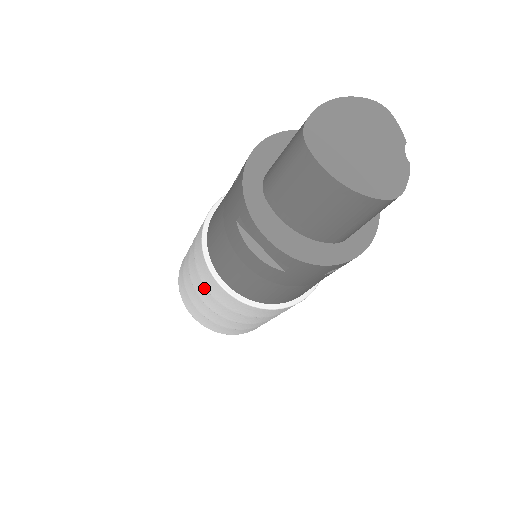
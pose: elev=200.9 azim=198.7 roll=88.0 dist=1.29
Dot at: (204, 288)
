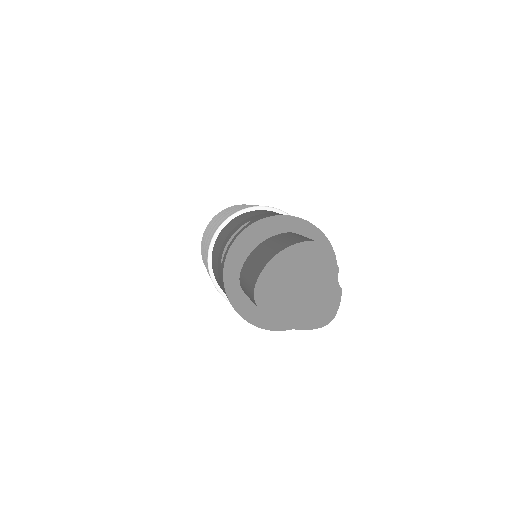
Dot at: occluded
